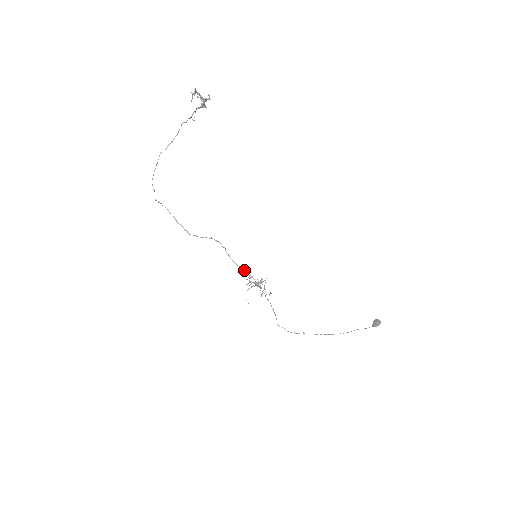
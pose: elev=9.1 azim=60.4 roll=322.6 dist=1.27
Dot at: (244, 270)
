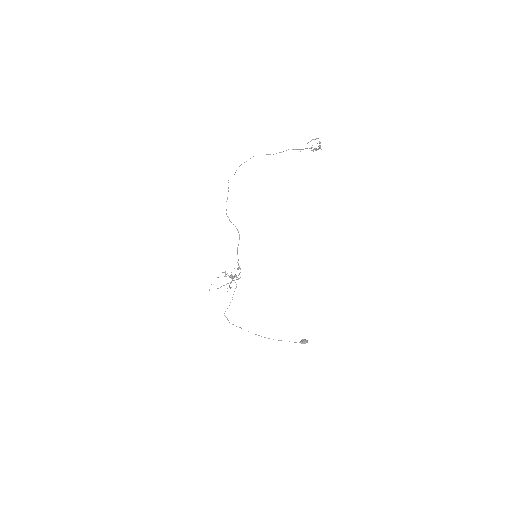
Dot at: occluded
